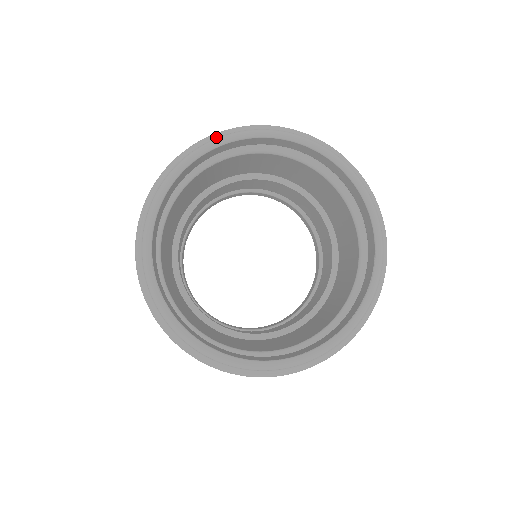
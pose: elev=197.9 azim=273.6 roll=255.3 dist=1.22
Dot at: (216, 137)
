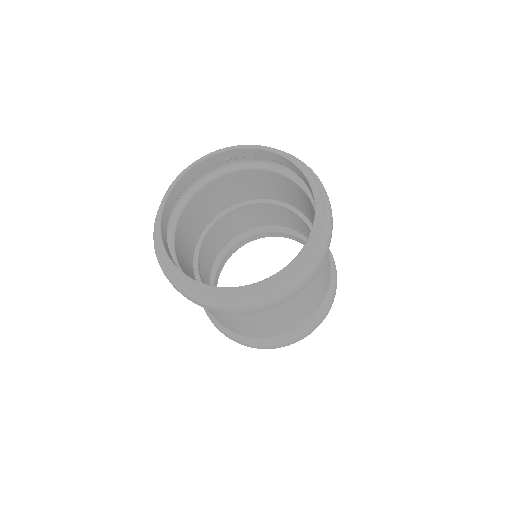
Dot at: occluded
